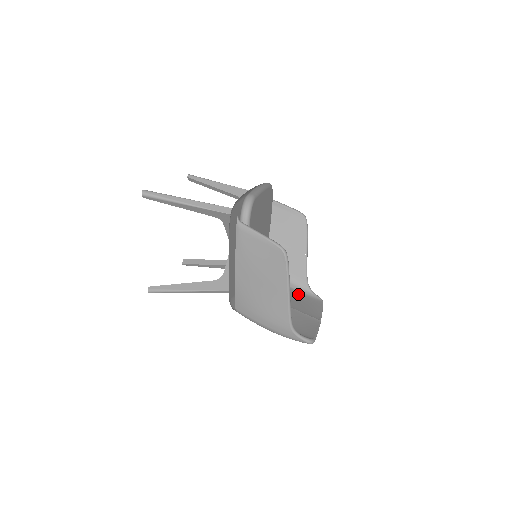
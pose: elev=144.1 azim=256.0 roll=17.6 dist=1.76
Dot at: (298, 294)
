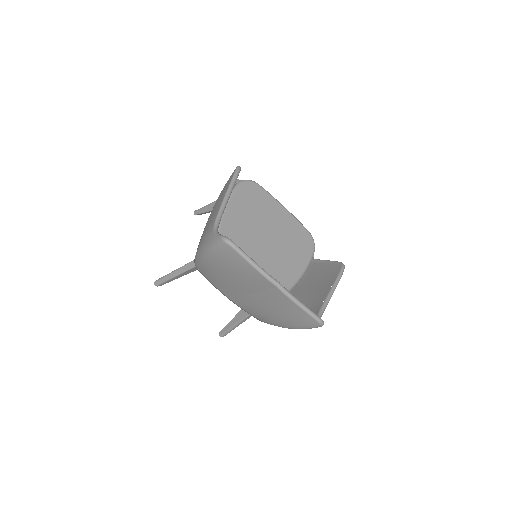
Dot at: occluded
